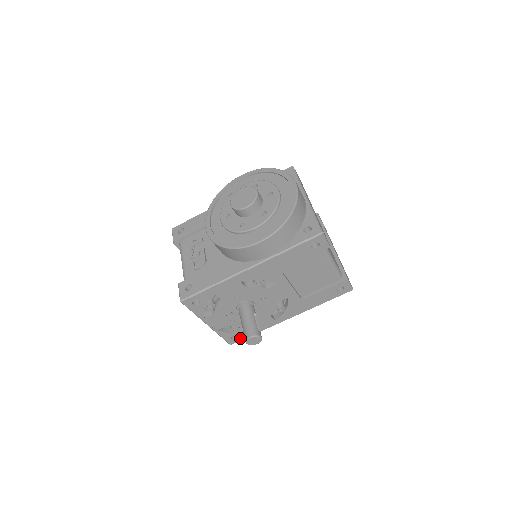
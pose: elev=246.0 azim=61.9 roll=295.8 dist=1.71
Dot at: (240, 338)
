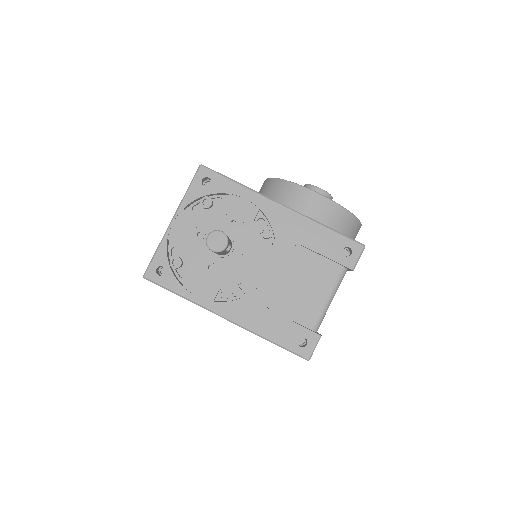
Dot at: (162, 280)
